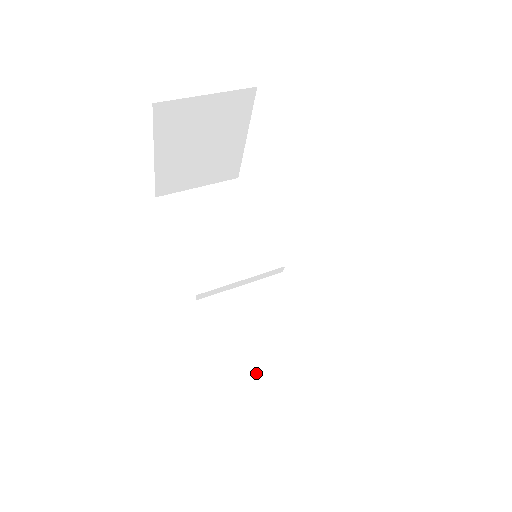
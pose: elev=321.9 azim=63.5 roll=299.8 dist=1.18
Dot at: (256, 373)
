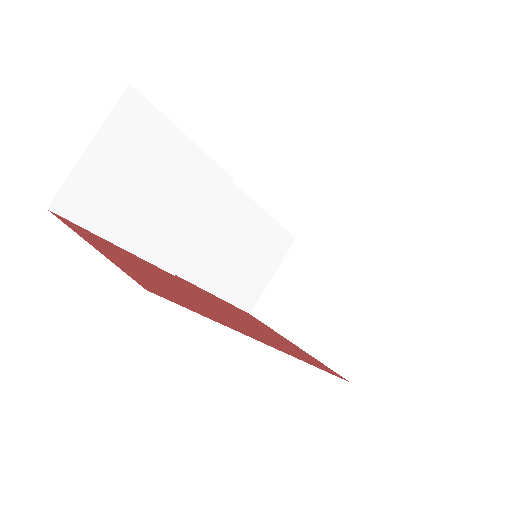
Dot at: (239, 279)
